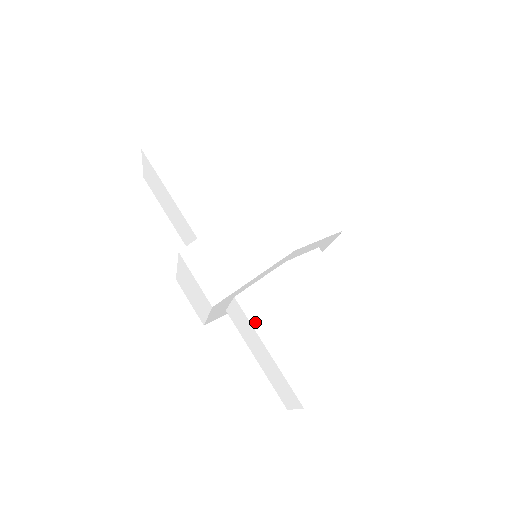
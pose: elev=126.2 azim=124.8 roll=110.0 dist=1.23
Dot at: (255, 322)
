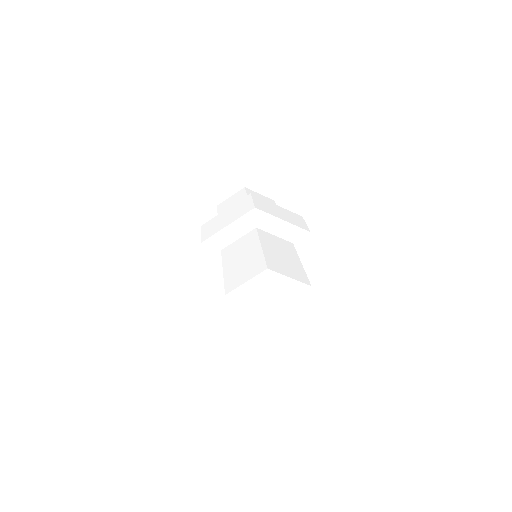
Dot at: (224, 259)
